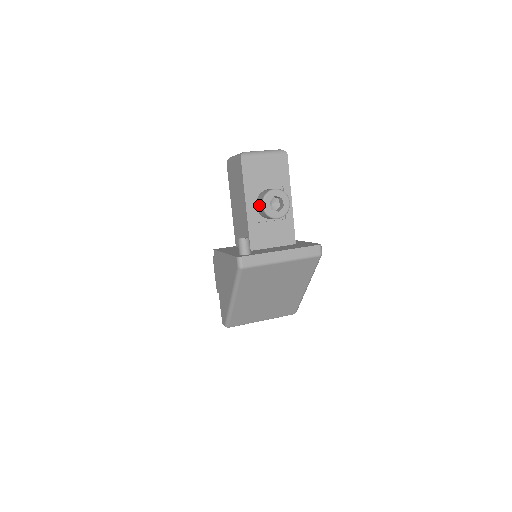
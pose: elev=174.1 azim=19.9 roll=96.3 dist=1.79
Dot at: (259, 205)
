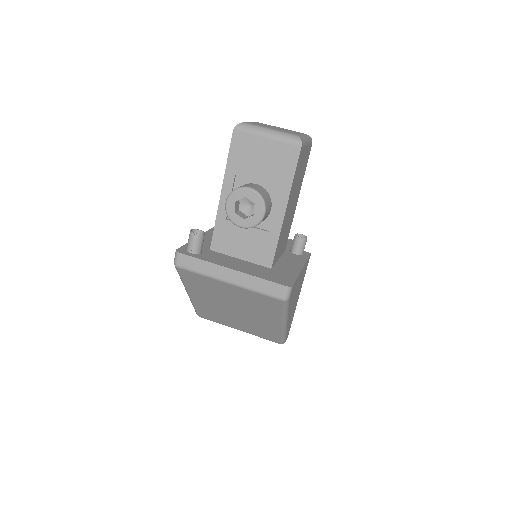
Dot at: occluded
